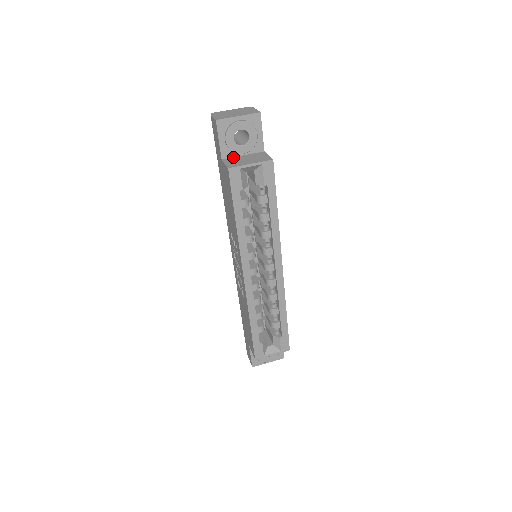
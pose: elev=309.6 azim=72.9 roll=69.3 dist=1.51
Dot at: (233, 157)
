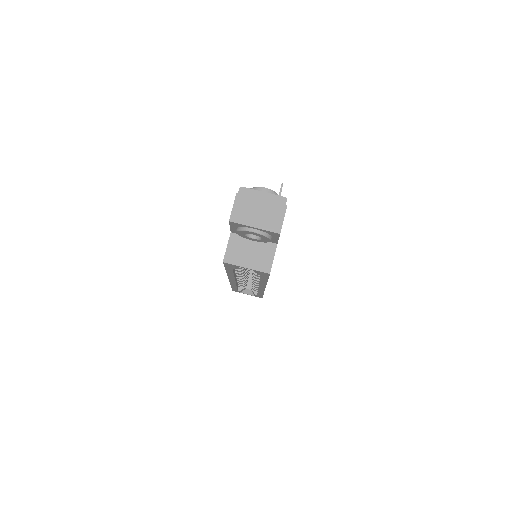
Dot at: occluded
